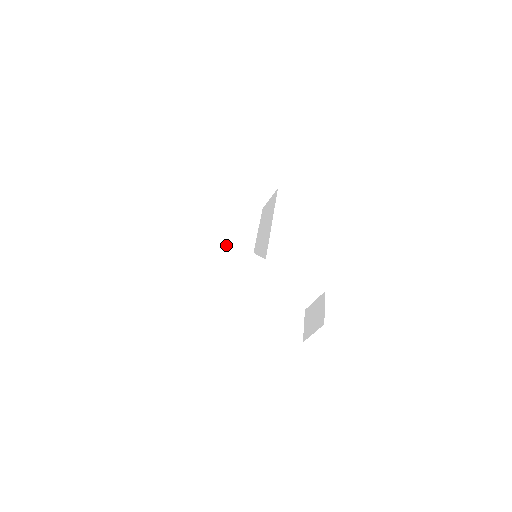
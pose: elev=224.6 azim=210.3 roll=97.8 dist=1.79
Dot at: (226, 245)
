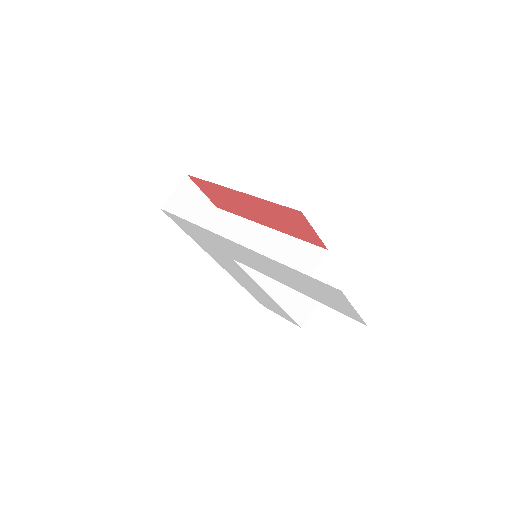
Dot at: (223, 219)
